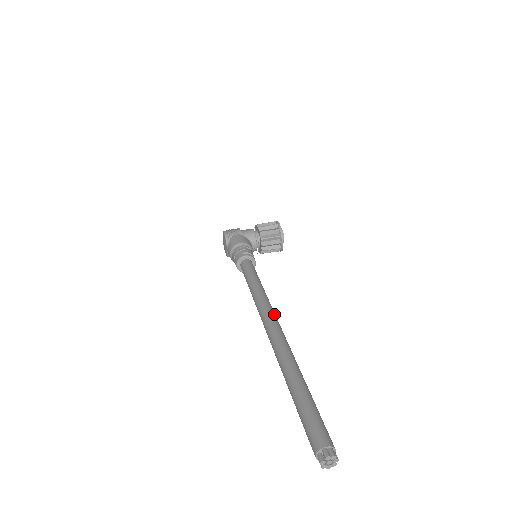
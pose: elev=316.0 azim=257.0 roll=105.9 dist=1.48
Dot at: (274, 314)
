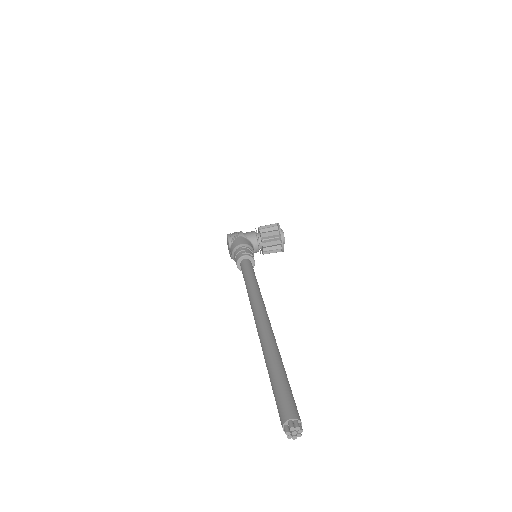
Dot at: (263, 306)
